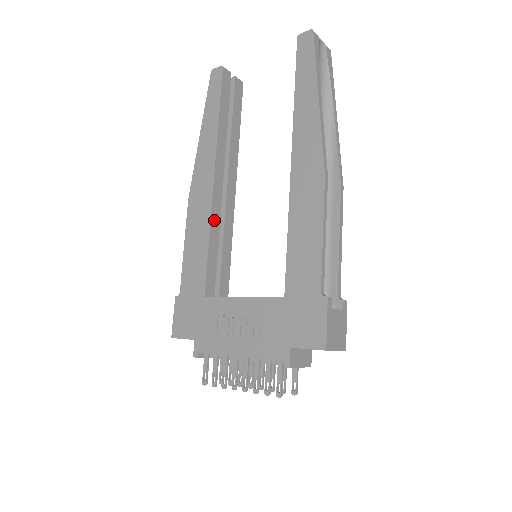
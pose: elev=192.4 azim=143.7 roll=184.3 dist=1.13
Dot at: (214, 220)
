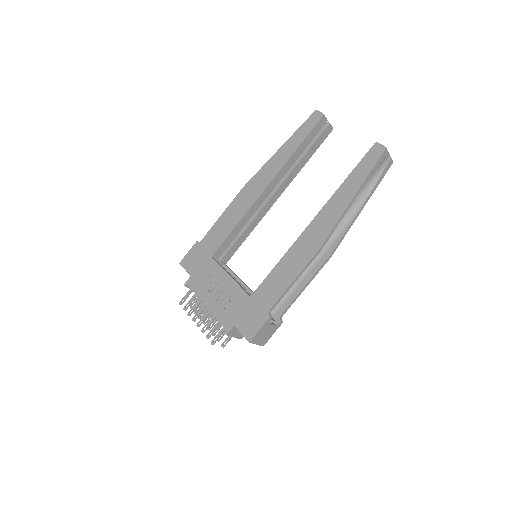
Dot at: (248, 214)
